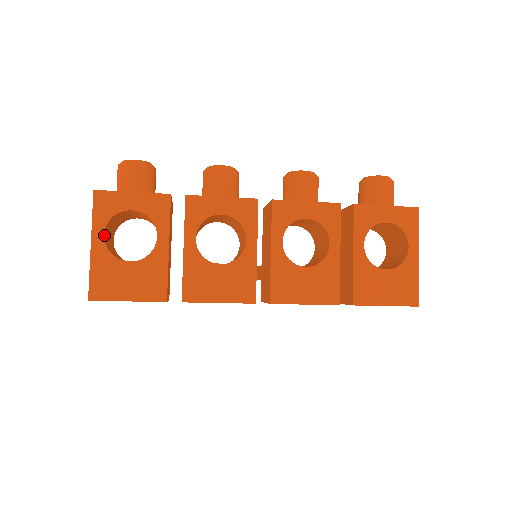
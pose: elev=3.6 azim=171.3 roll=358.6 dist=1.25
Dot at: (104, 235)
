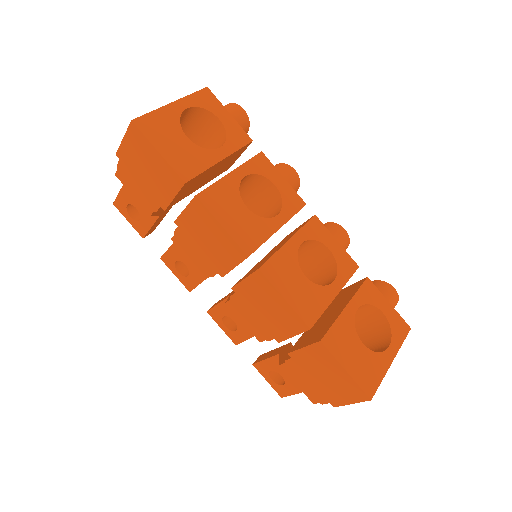
Dot at: (186, 109)
